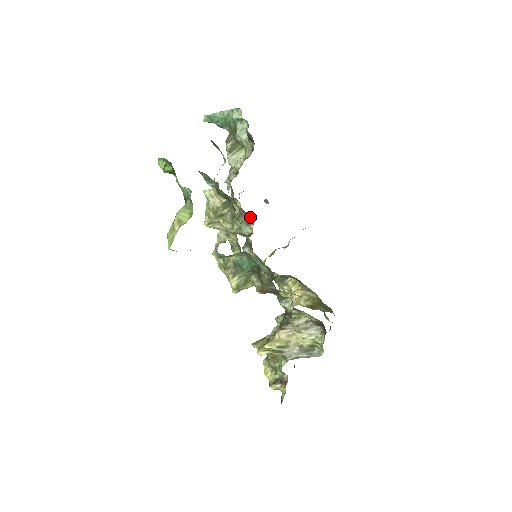
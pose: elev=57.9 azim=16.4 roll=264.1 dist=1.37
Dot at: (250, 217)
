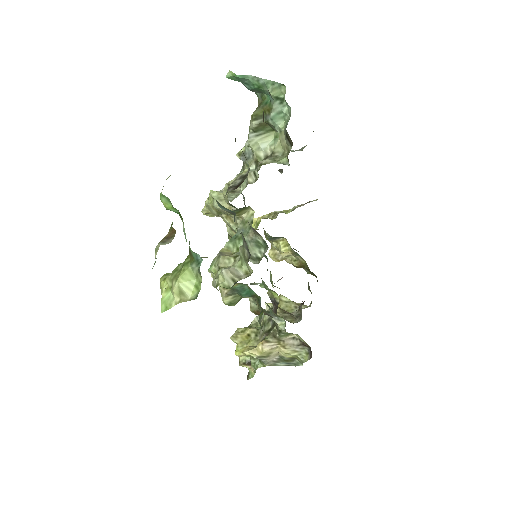
Dot at: (263, 240)
